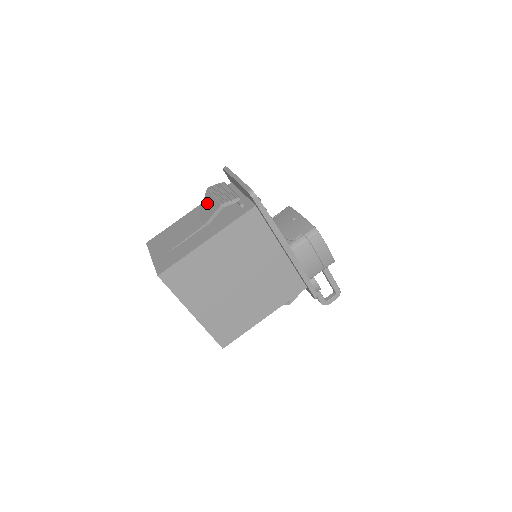
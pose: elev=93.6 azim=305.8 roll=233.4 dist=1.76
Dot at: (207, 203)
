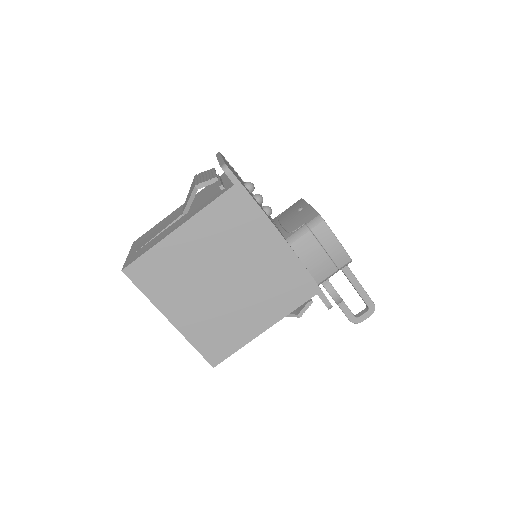
Dot at: (190, 190)
